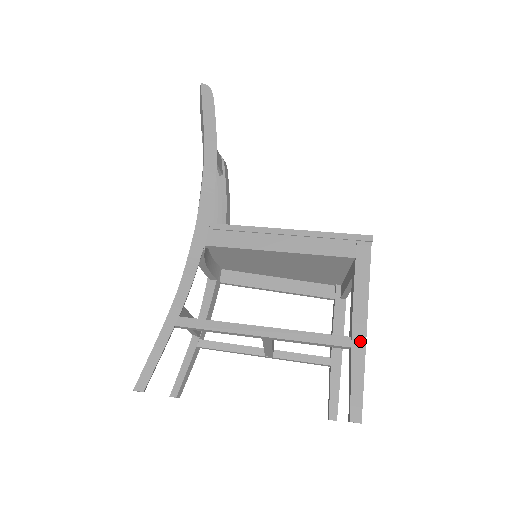
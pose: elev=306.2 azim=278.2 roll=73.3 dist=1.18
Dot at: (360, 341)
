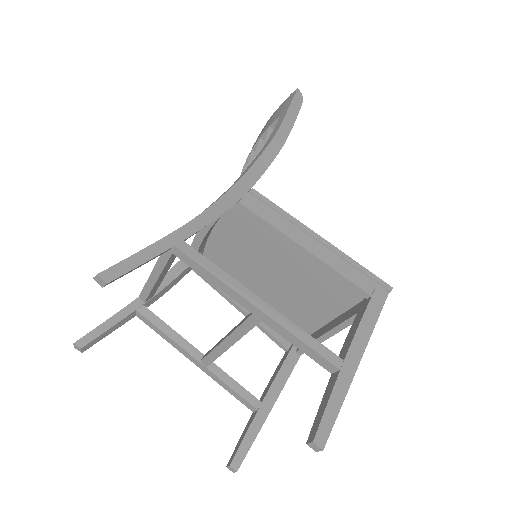
Dot at: (350, 369)
